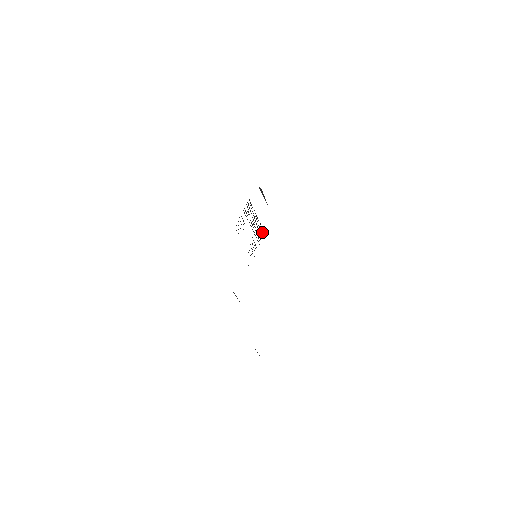
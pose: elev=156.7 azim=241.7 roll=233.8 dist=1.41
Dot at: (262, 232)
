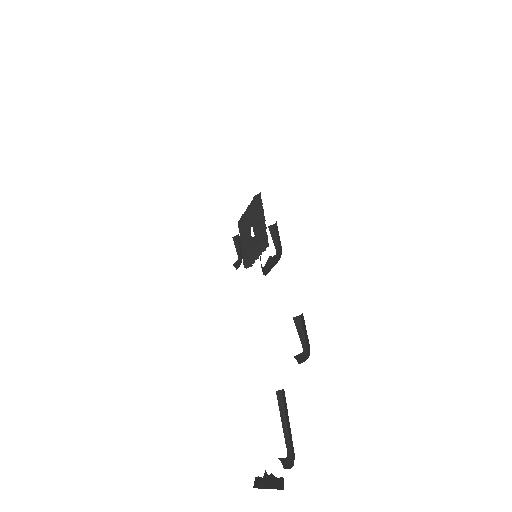
Dot at: (246, 259)
